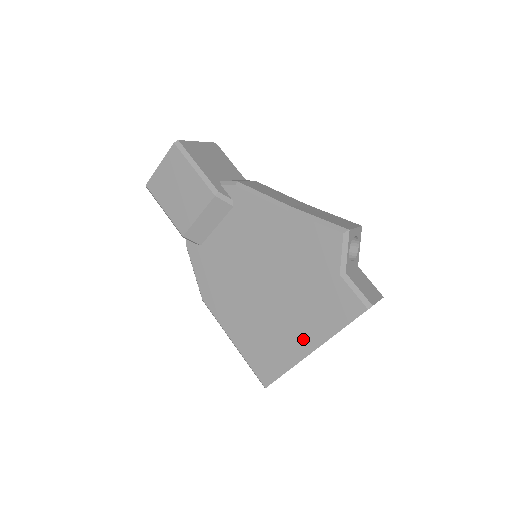
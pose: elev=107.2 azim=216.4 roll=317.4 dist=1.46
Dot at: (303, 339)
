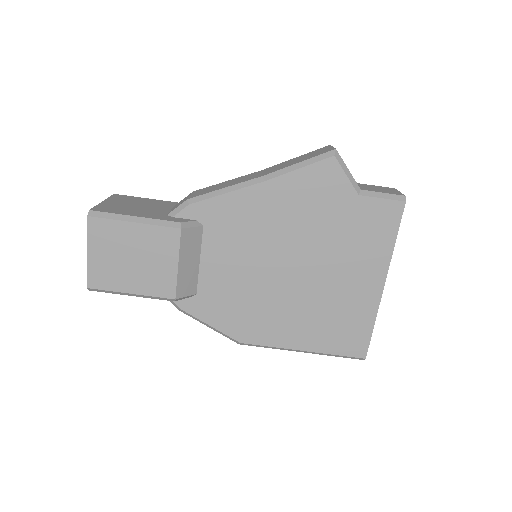
Dot at: (368, 282)
